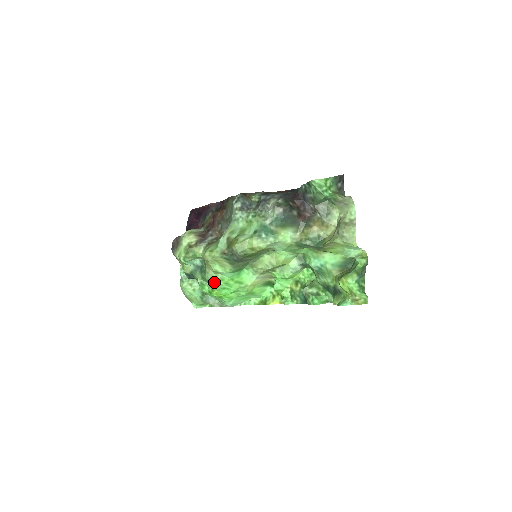
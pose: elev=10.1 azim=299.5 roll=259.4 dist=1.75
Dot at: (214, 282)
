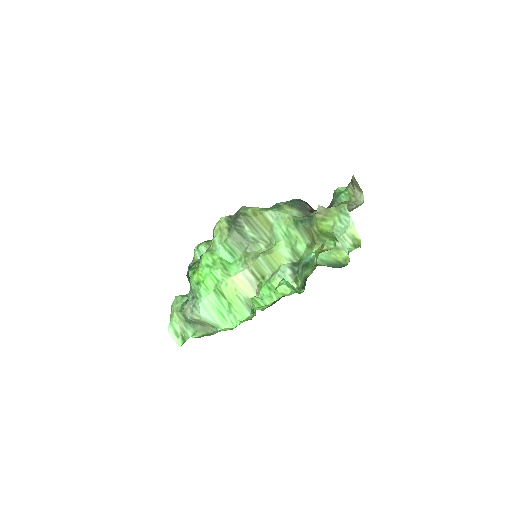
Dot at: (204, 253)
